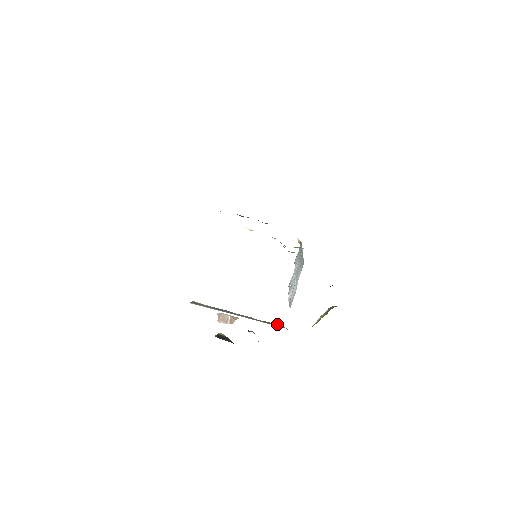
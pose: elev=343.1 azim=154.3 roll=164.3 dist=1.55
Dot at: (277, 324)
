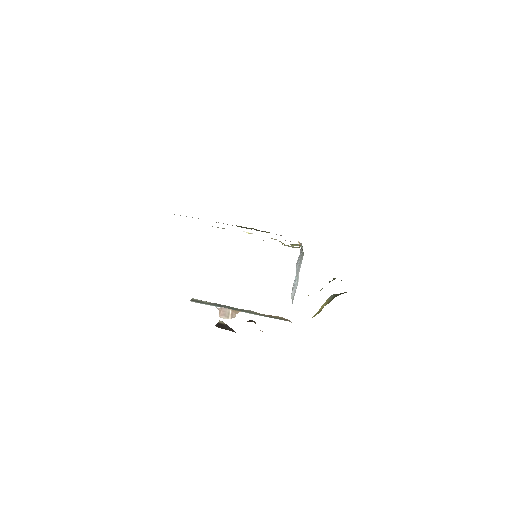
Dot at: (280, 317)
